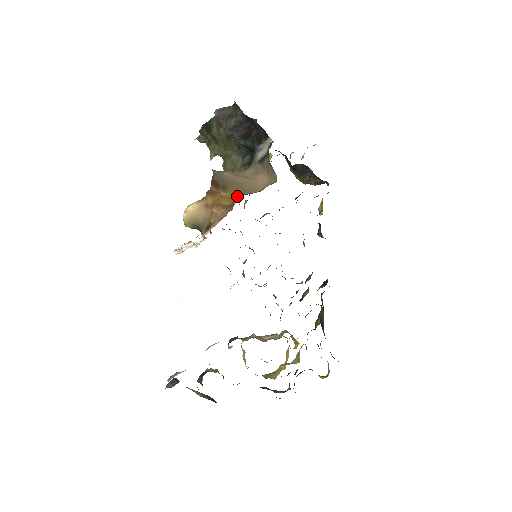
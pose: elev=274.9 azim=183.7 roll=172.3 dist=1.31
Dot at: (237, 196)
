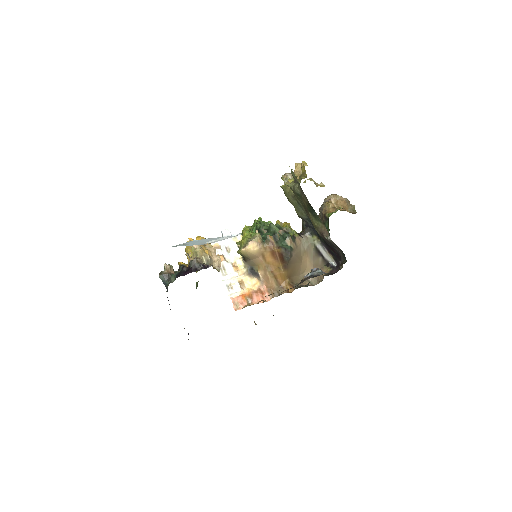
Dot at: (288, 278)
